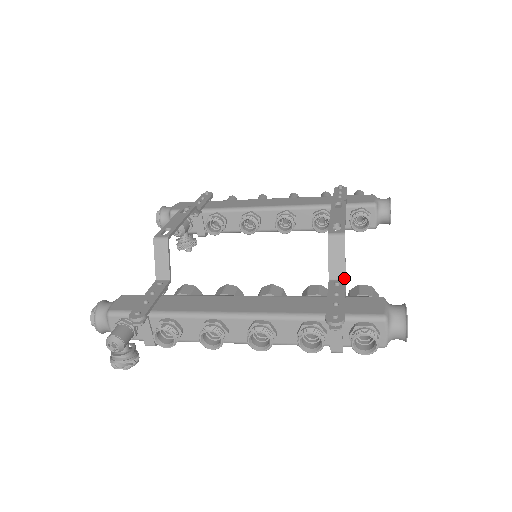
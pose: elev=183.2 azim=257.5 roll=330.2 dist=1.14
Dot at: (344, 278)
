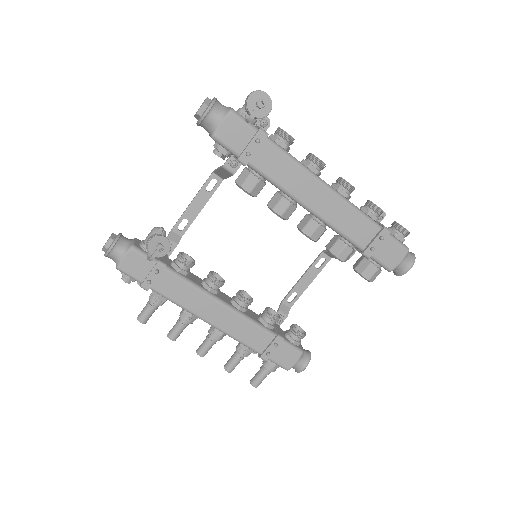
Dot at: occluded
